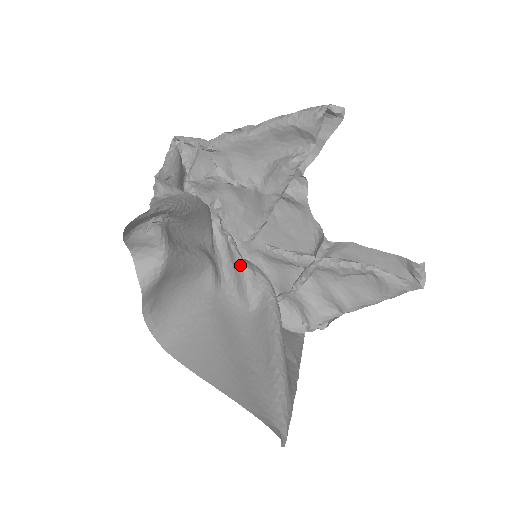
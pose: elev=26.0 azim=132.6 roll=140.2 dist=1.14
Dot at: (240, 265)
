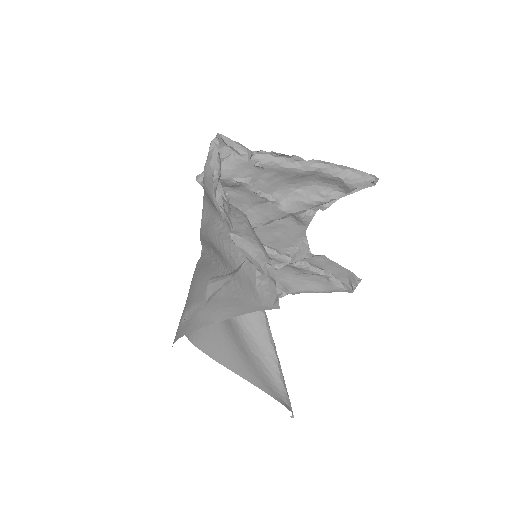
Dot at: occluded
